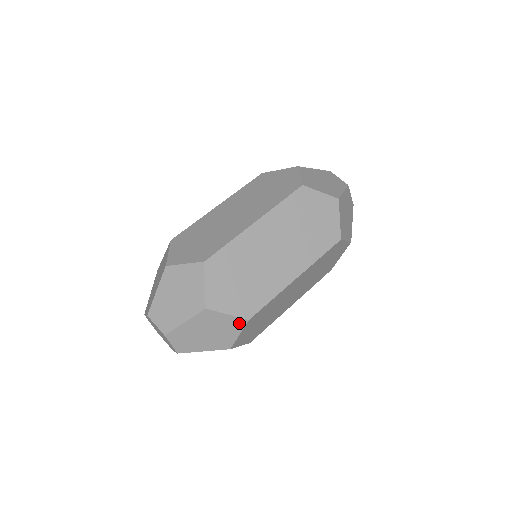
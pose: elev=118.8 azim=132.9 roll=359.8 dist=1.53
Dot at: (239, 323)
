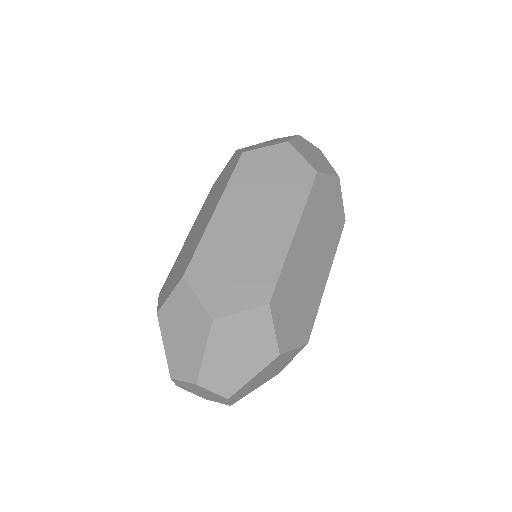
Dot at: (262, 315)
